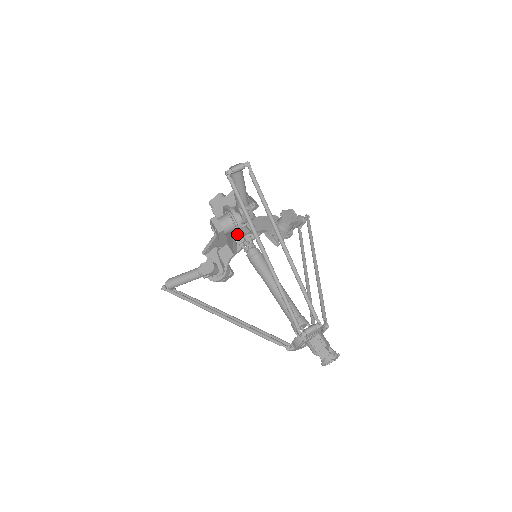
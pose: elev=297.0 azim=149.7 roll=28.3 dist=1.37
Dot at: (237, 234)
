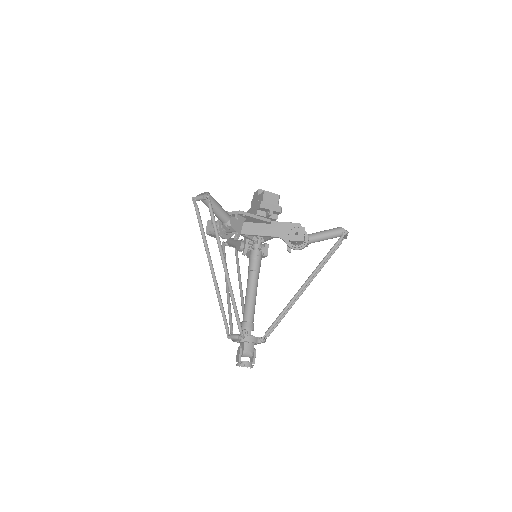
Dot at: (242, 234)
